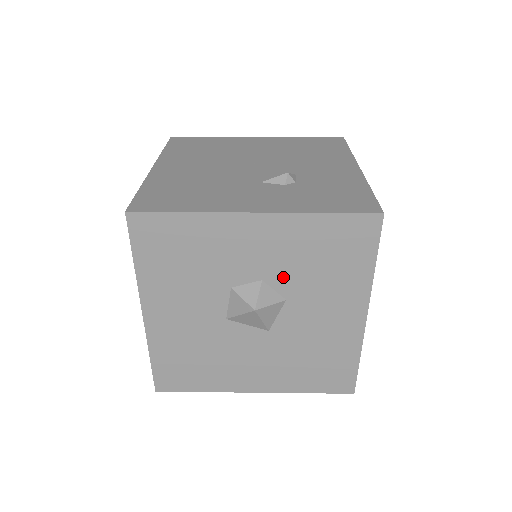
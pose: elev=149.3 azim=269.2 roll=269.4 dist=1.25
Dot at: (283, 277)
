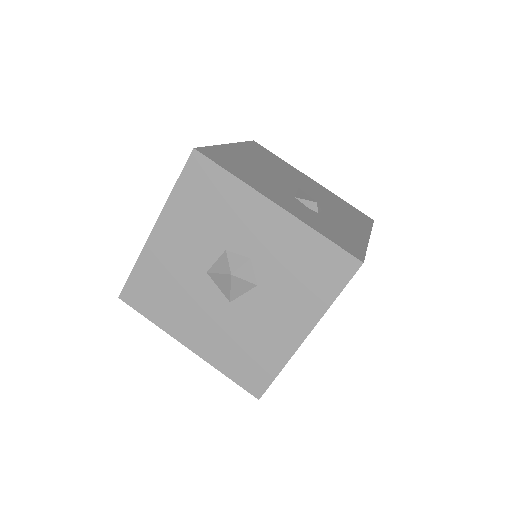
Dot at: (266, 266)
